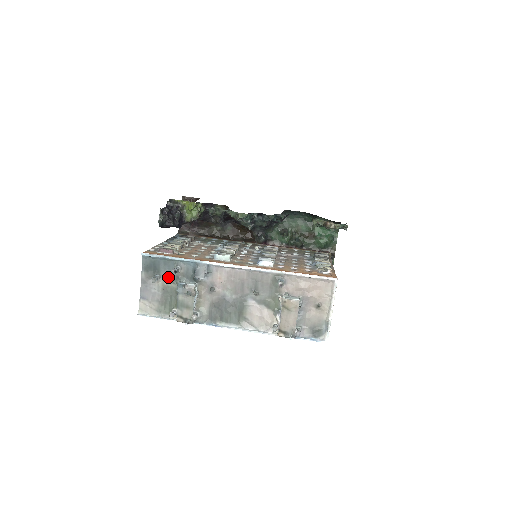
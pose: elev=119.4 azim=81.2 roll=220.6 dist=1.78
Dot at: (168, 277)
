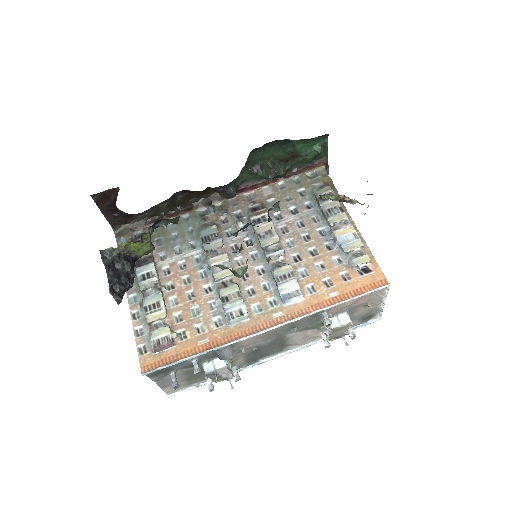
Dot at: (185, 367)
